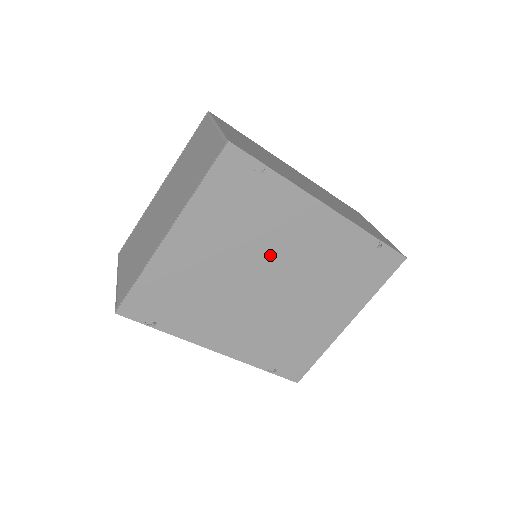
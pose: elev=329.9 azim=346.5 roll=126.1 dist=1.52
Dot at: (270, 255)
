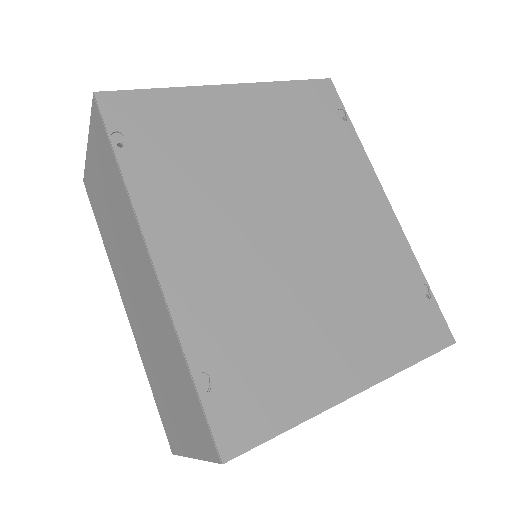
Dot at: (309, 195)
